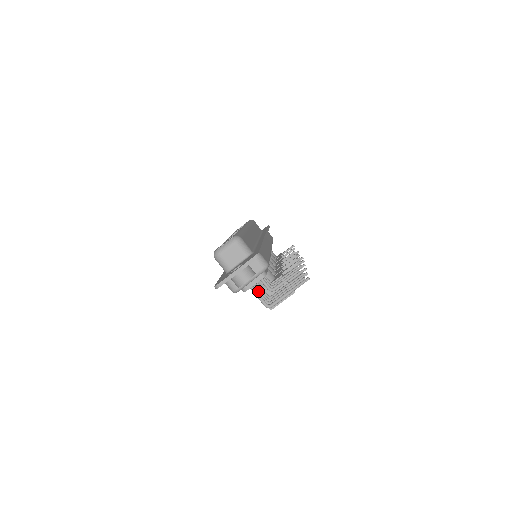
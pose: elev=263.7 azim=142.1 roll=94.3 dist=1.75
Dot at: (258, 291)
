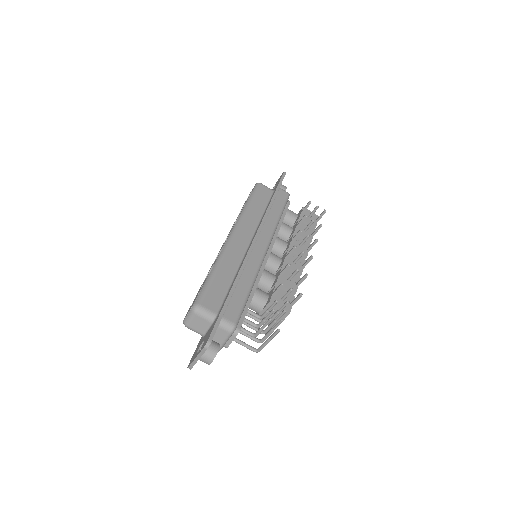
Dot at: (244, 335)
